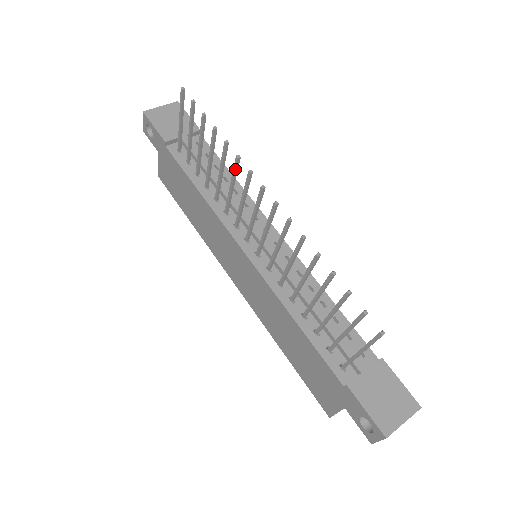
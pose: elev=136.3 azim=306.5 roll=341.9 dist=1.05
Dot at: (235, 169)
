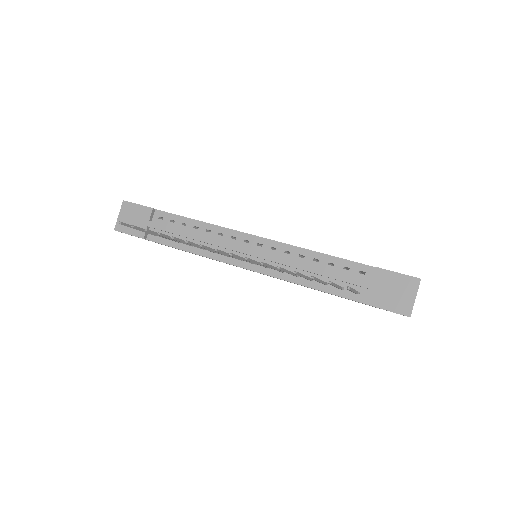
Dot at: occluded
